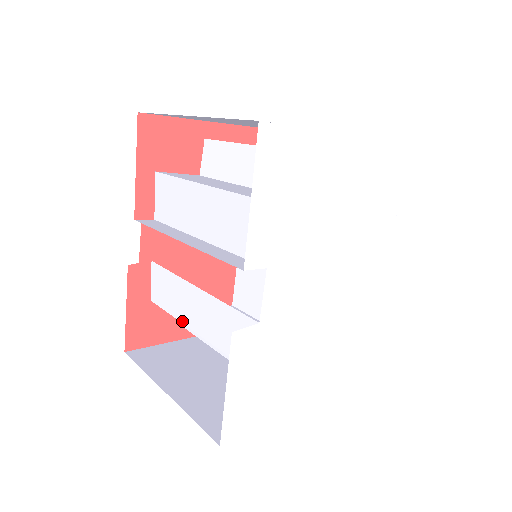
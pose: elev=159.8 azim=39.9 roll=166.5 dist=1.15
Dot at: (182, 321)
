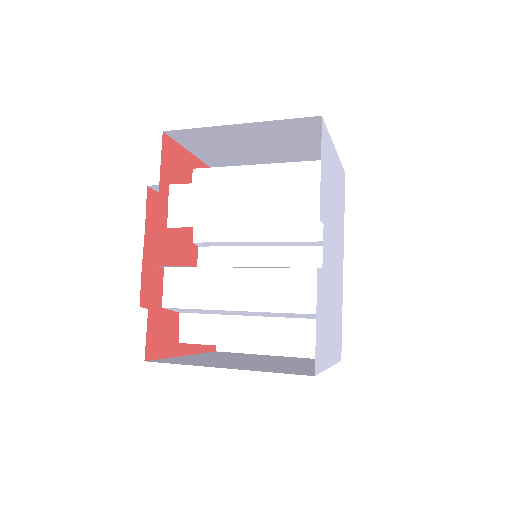
Dot at: (217, 308)
